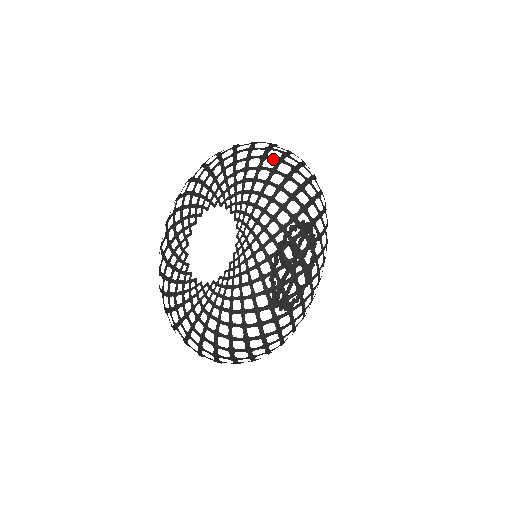
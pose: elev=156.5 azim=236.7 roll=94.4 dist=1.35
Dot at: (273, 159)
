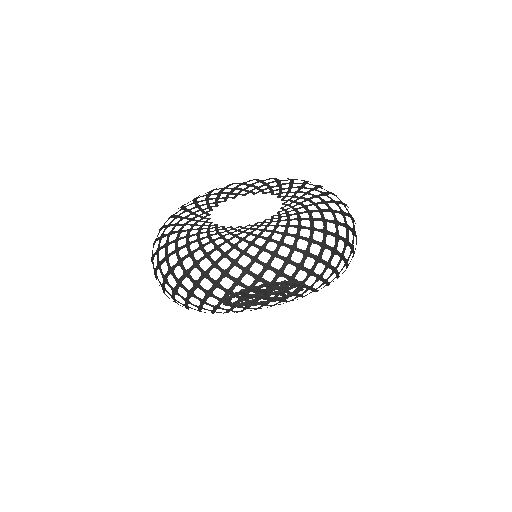
Dot at: occluded
